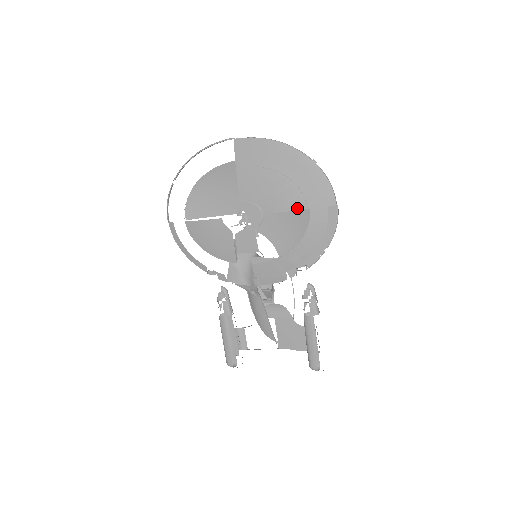
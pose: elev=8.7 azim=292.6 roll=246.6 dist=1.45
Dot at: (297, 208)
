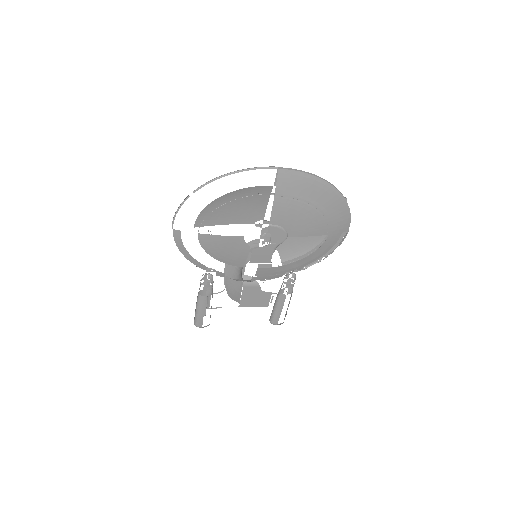
Dot at: (319, 234)
